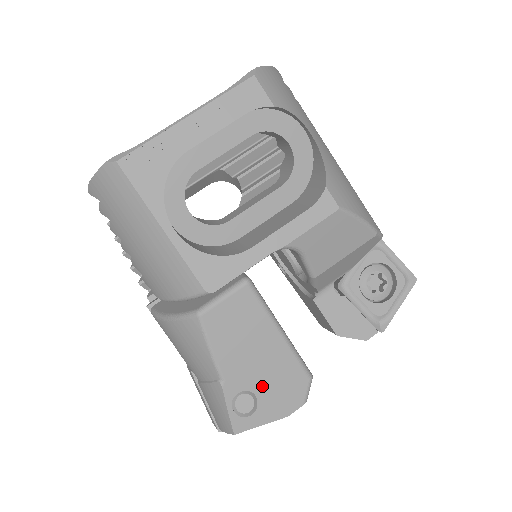
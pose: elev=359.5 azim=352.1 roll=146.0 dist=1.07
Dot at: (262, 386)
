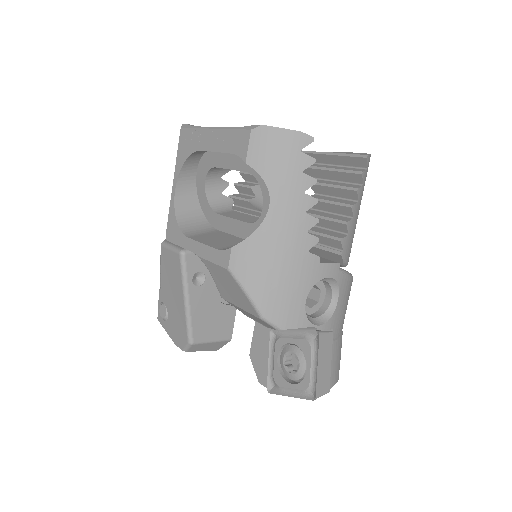
Dot at: (171, 314)
